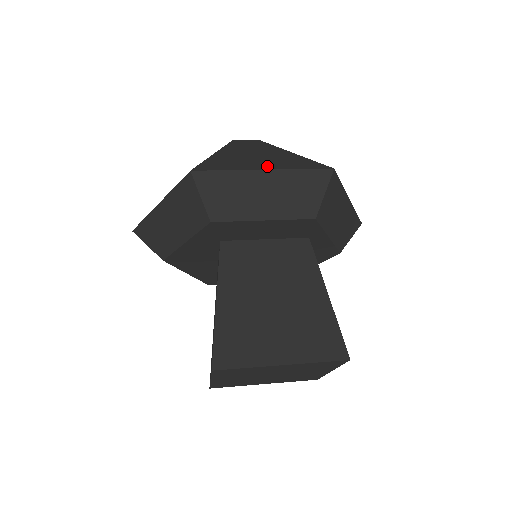
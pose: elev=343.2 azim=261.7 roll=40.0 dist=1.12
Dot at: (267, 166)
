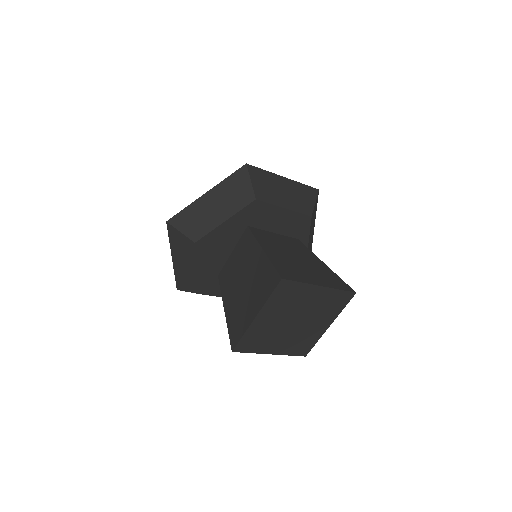
Dot at: occluded
